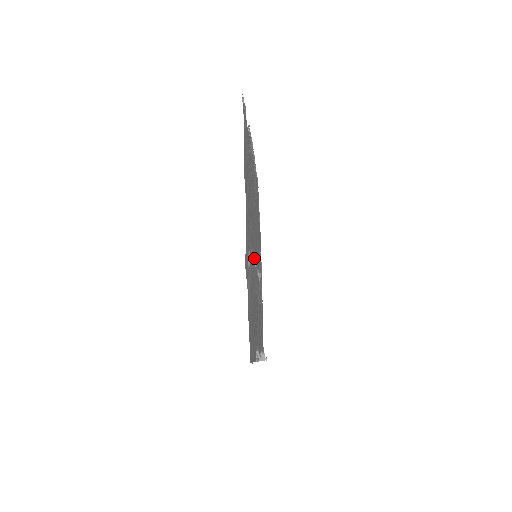
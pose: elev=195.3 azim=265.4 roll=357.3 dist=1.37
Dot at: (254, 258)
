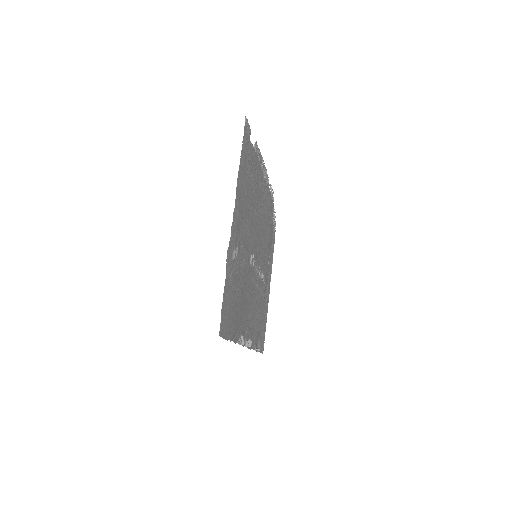
Dot at: (250, 256)
